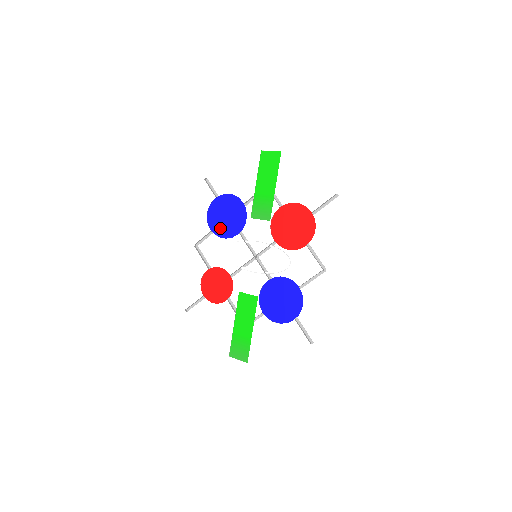
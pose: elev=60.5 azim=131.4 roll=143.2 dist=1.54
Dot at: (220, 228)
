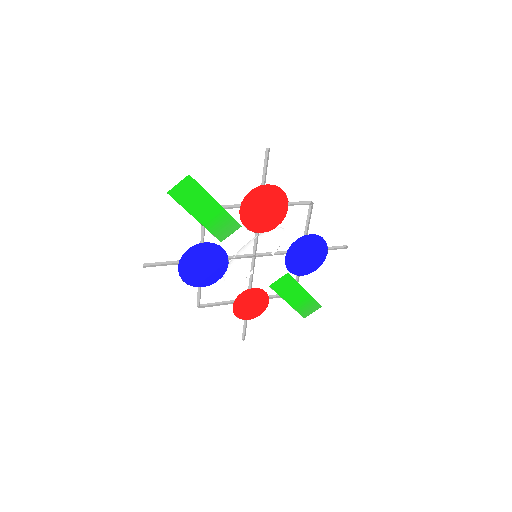
Dot at: (209, 277)
